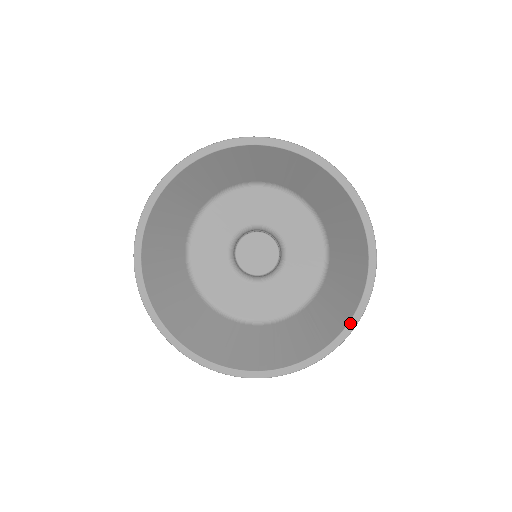
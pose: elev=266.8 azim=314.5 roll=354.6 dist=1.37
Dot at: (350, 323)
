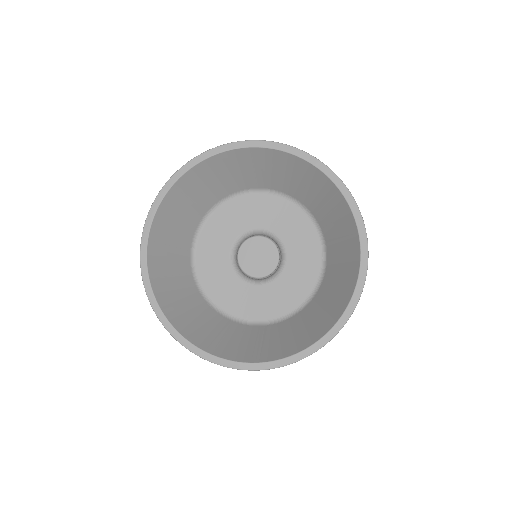
Dot at: (290, 357)
